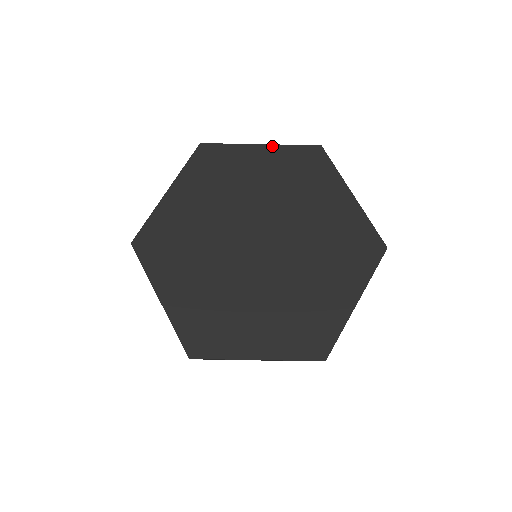
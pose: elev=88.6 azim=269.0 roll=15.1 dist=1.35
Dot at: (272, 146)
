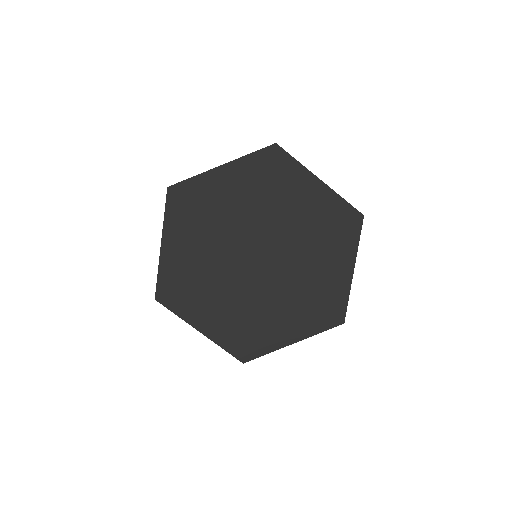
Dot at: (232, 163)
